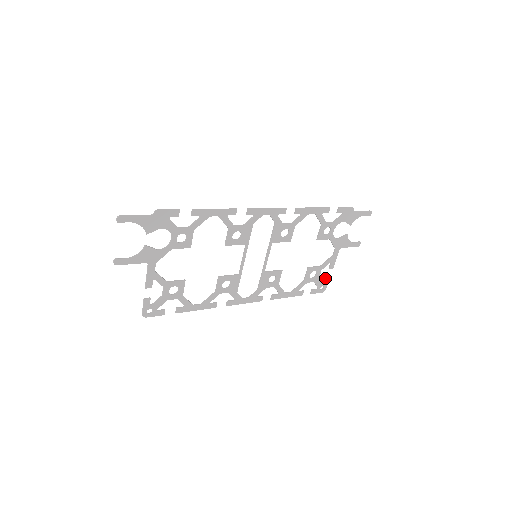
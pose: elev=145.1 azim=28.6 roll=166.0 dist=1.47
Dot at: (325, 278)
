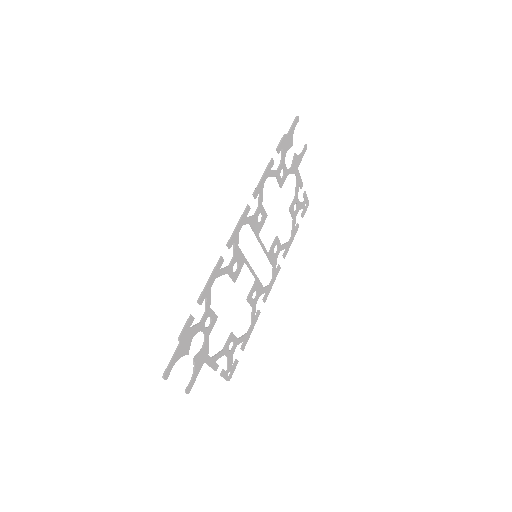
Dot at: (303, 197)
